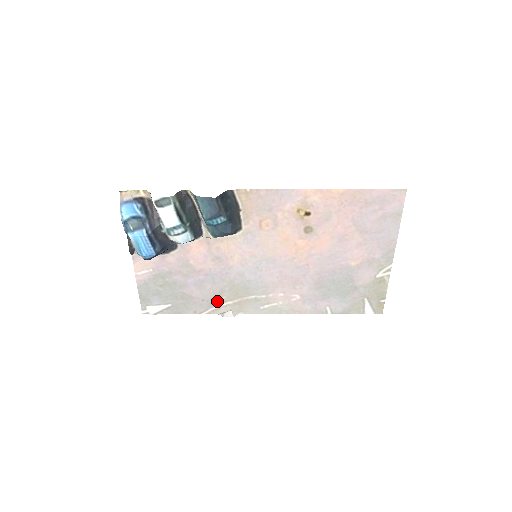
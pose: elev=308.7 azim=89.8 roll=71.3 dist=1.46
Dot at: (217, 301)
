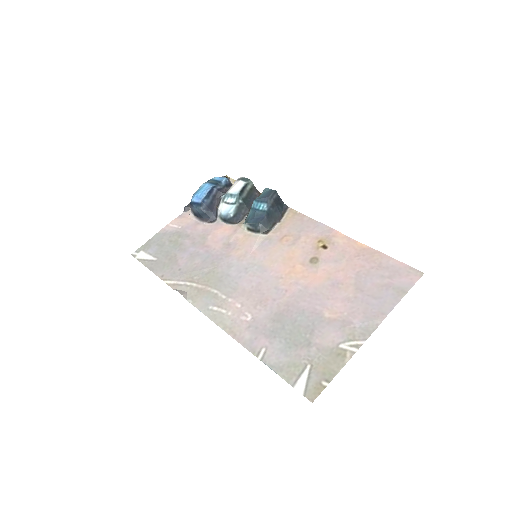
Dot at: (187, 278)
